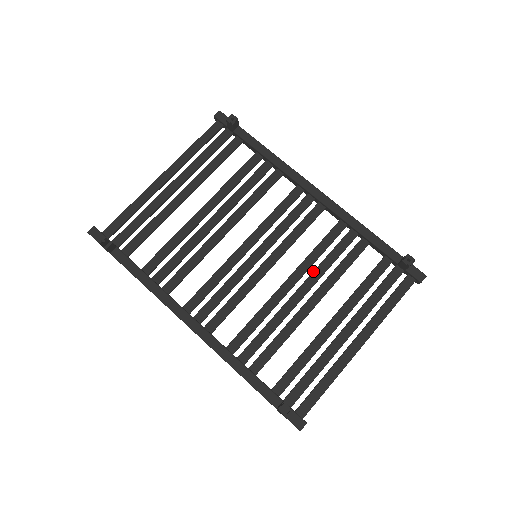
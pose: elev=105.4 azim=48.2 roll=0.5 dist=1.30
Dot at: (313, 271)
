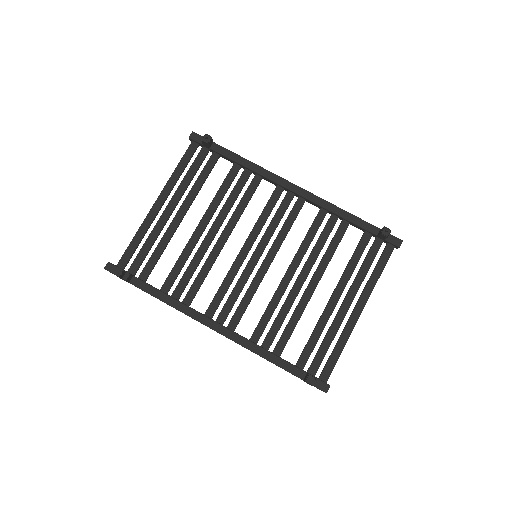
Dot at: occluded
